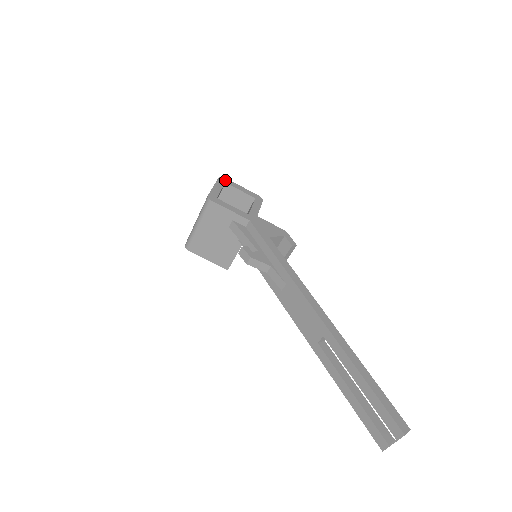
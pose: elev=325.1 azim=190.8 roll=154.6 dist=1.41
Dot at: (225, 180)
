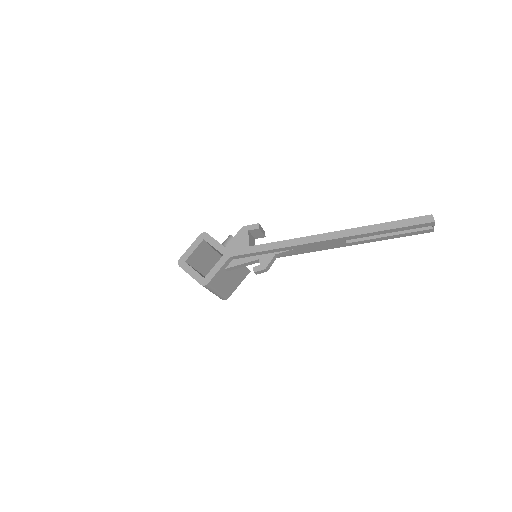
Dot at: (182, 261)
